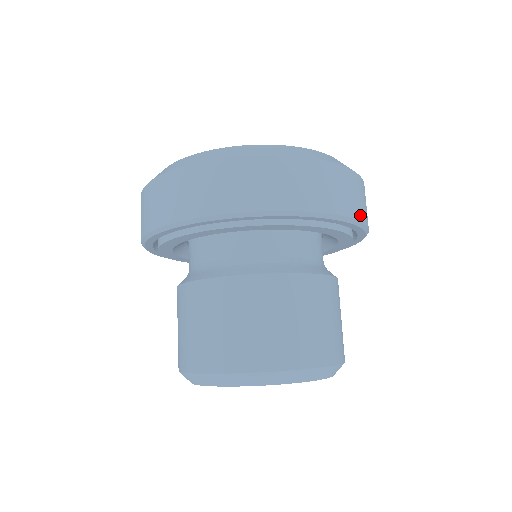
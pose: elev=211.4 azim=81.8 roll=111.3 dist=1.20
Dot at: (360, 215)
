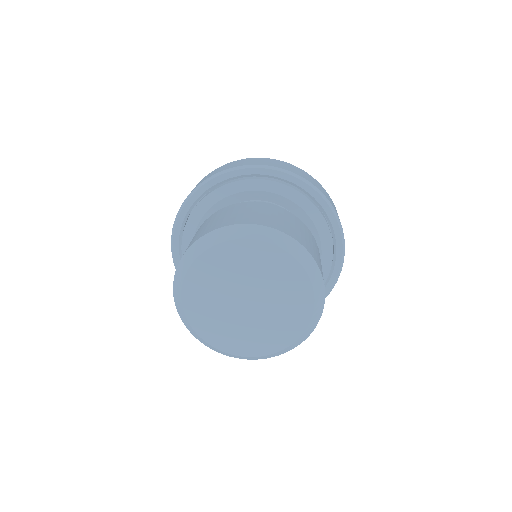
Dot at: (344, 244)
